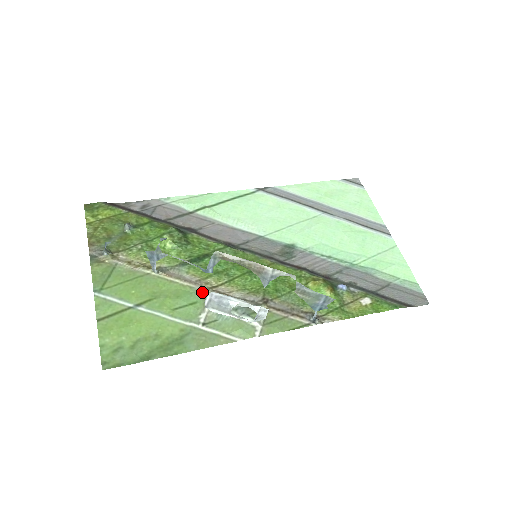
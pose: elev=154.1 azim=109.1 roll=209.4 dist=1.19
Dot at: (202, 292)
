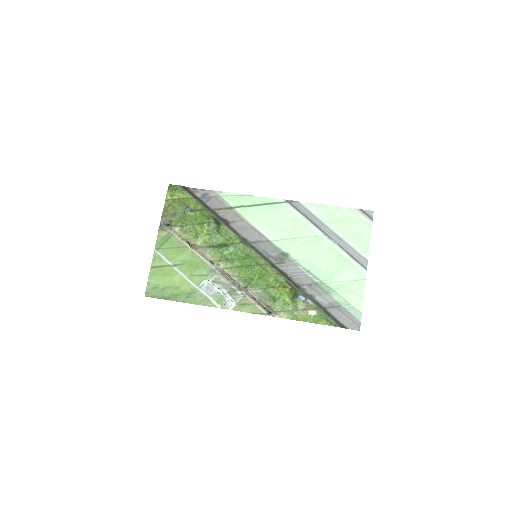
Dot at: (212, 270)
